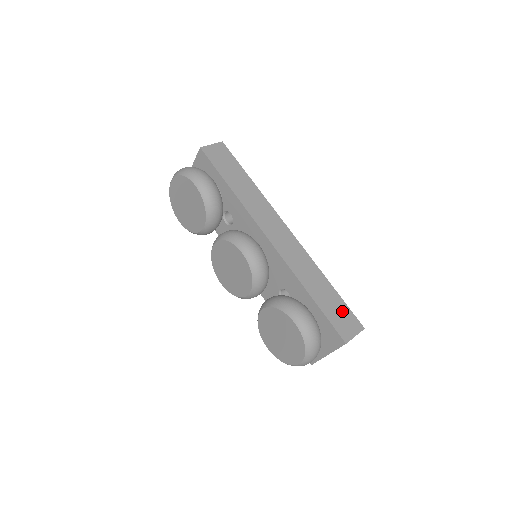
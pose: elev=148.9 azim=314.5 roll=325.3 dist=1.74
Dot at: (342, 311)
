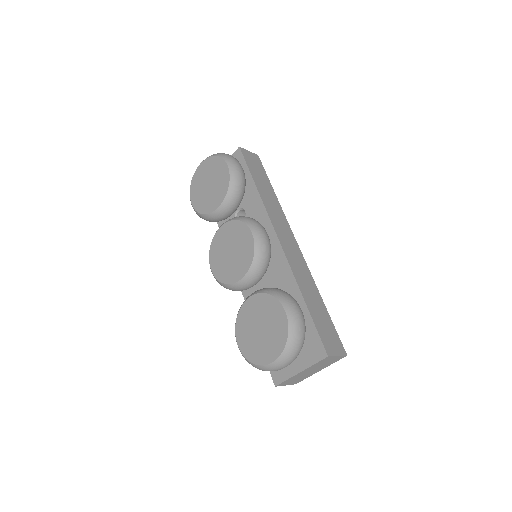
Dot at: (330, 329)
